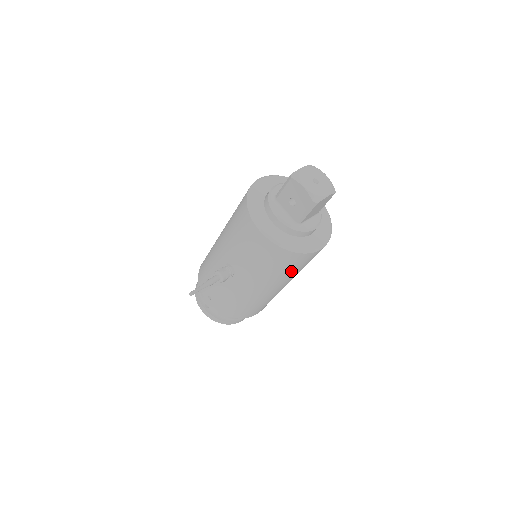
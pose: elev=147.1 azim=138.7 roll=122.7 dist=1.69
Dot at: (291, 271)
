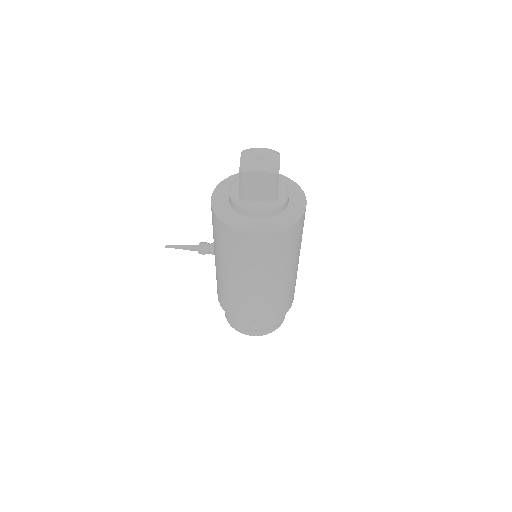
Dot at: (237, 255)
